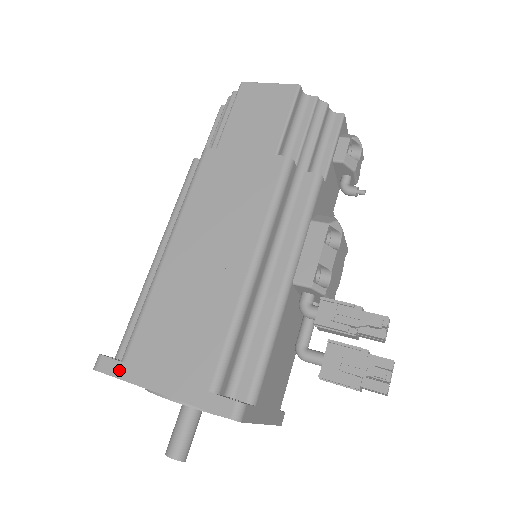
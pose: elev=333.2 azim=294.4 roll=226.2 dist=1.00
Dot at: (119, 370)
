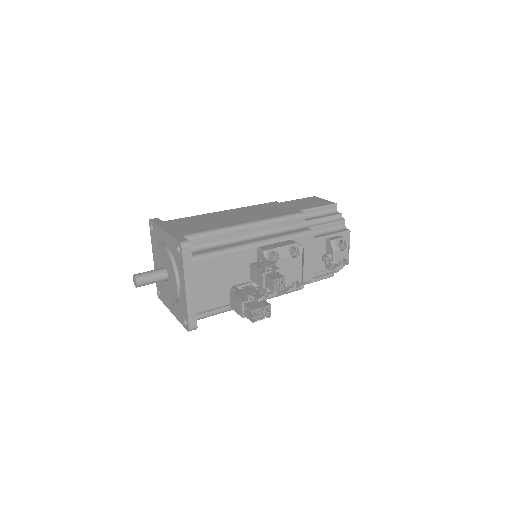
Dot at: (158, 222)
